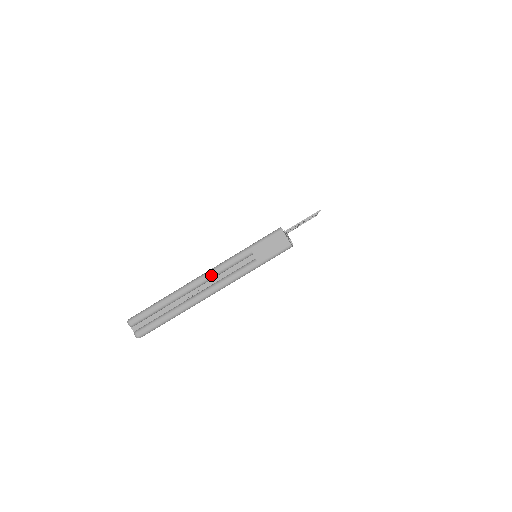
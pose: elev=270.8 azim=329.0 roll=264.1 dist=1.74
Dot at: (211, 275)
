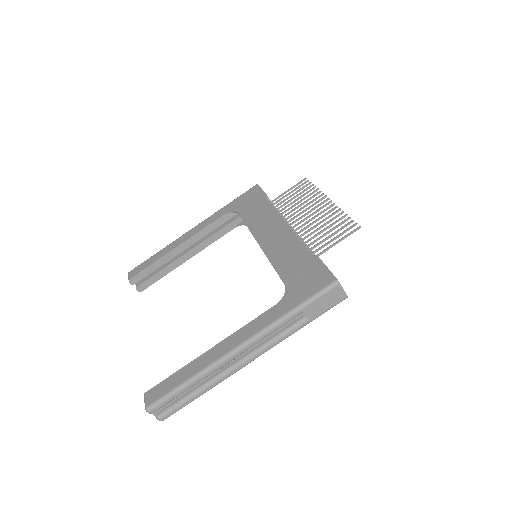
Dot at: (252, 345)
